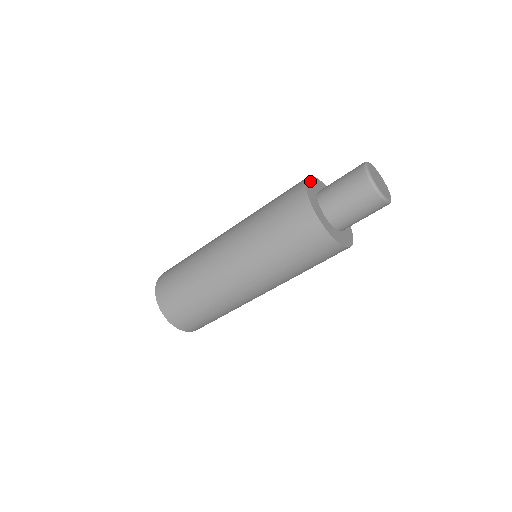
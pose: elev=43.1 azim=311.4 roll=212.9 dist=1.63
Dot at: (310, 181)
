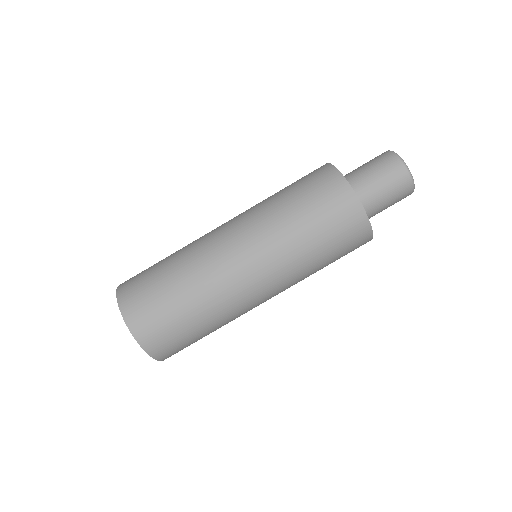
Dot at: occluded
